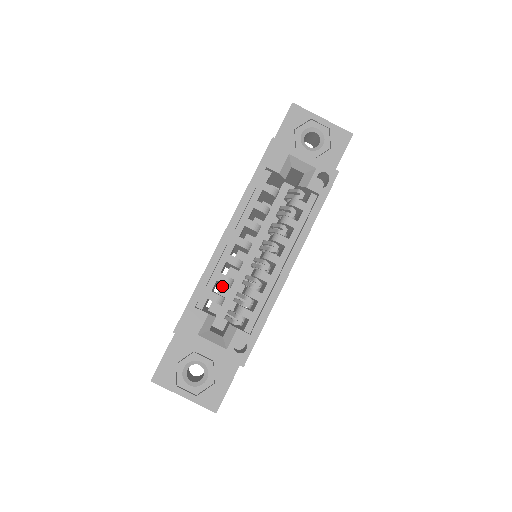
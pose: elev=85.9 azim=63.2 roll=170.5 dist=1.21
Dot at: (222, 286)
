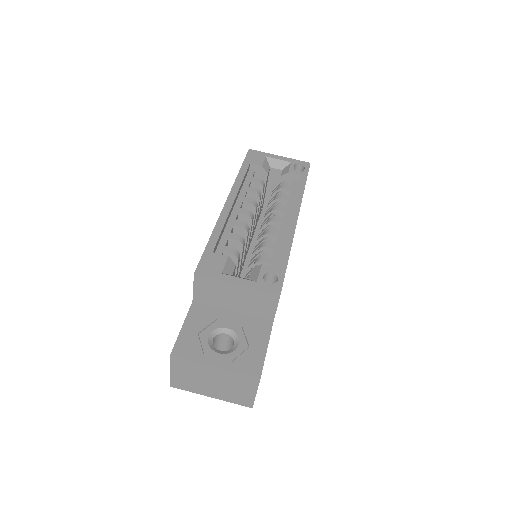
Dot at: occluded
